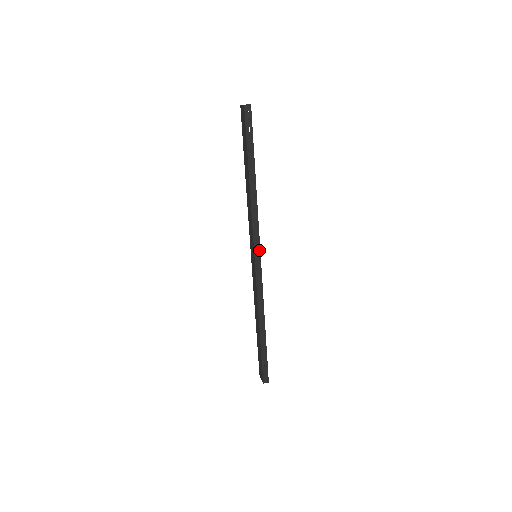
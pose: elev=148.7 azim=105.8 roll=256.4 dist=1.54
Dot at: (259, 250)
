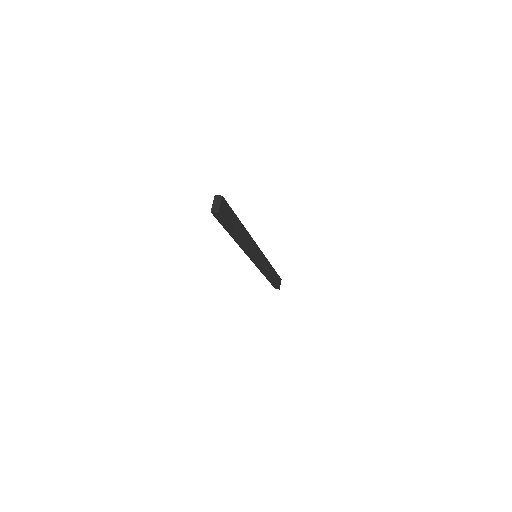
Dot at: (255, 259)
